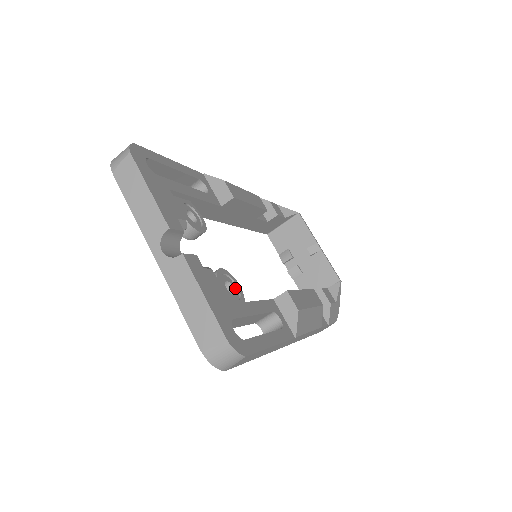
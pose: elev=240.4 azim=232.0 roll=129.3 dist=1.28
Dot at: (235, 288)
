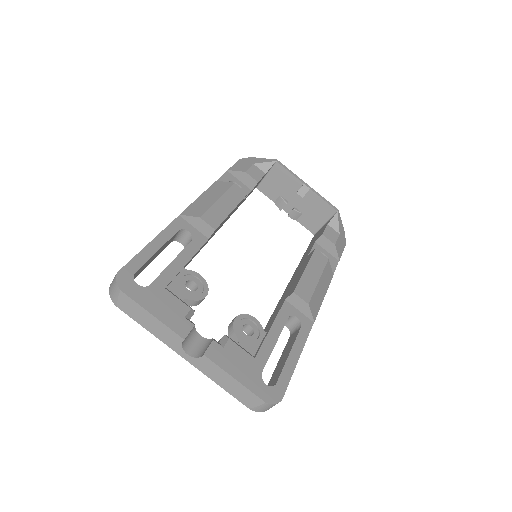
Dot at: (252, 324)
